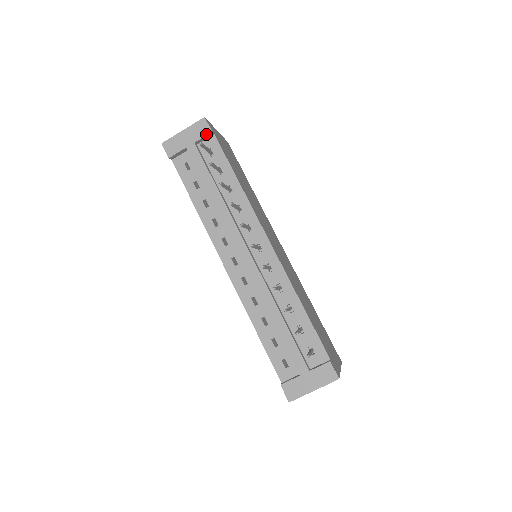
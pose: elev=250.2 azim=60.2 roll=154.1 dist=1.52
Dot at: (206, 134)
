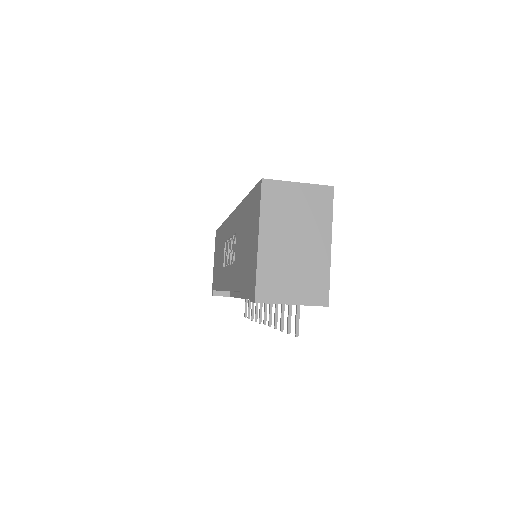
Dot at: occluded
